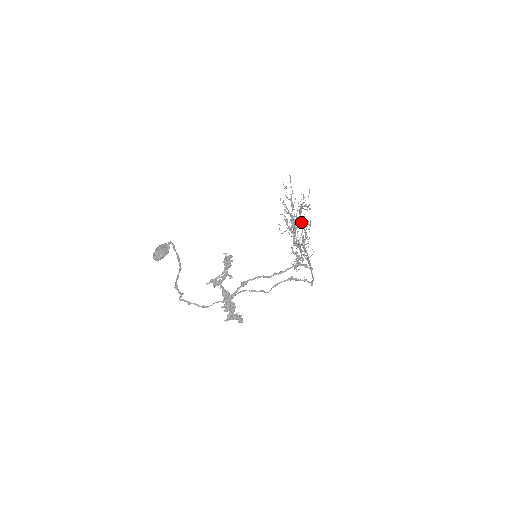
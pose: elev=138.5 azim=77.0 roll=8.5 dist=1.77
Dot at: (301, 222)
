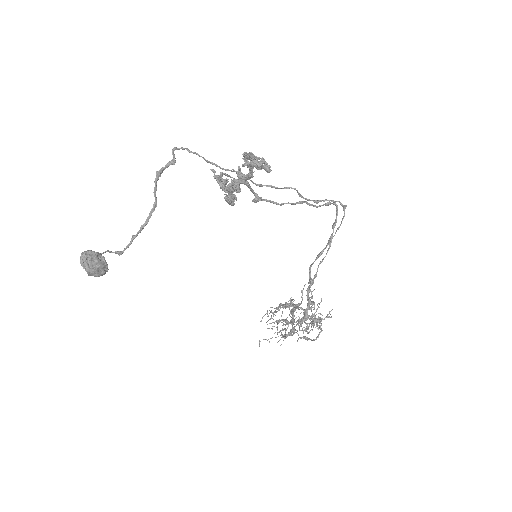
Dot at: (298, 325)
